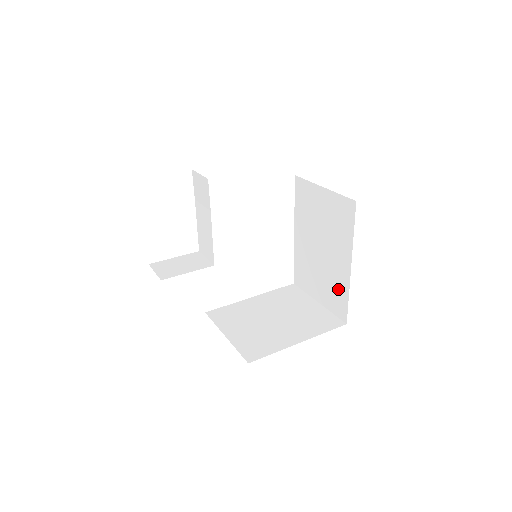
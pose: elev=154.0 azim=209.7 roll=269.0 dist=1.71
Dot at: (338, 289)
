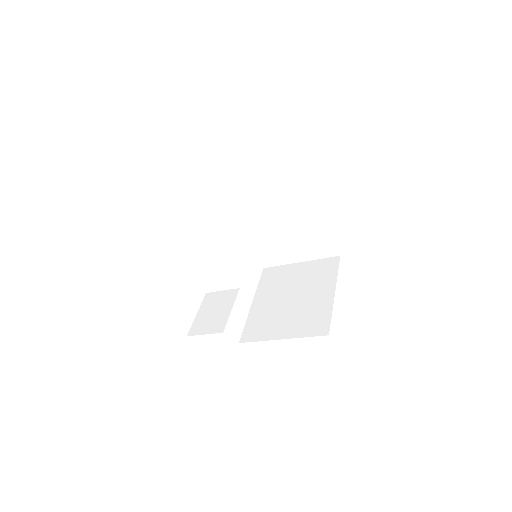
Dot at: (317, 235)
